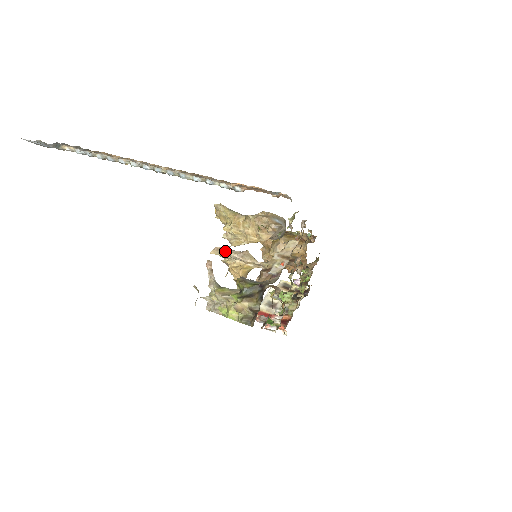
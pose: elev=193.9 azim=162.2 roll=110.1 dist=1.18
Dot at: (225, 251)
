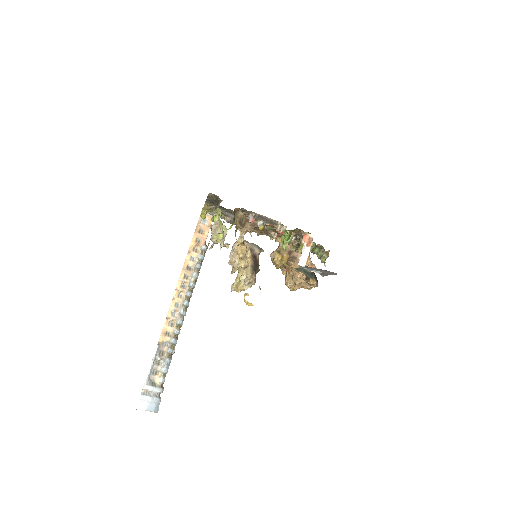
Dot at: (230, 260)
